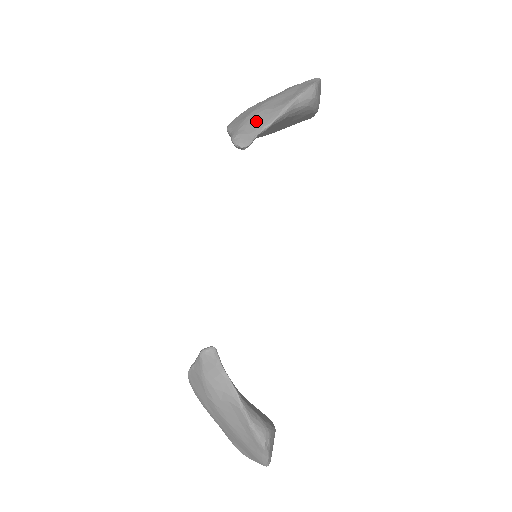
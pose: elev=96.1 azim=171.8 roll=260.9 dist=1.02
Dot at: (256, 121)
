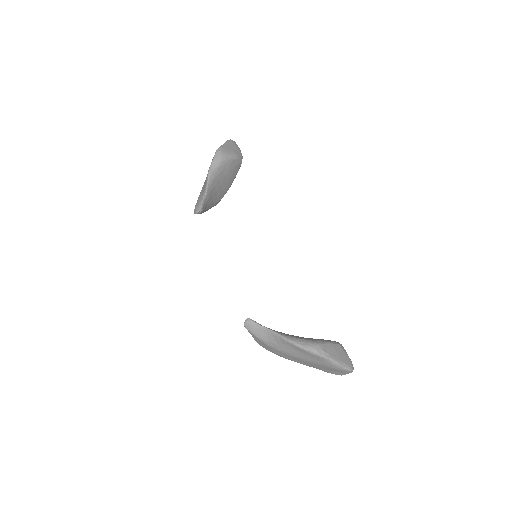
Dot at: (202, 194)
